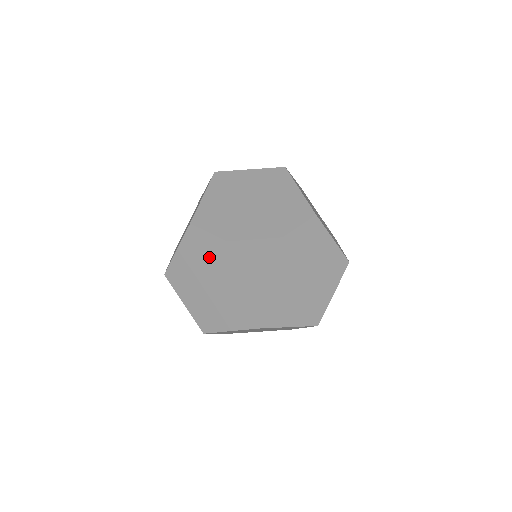
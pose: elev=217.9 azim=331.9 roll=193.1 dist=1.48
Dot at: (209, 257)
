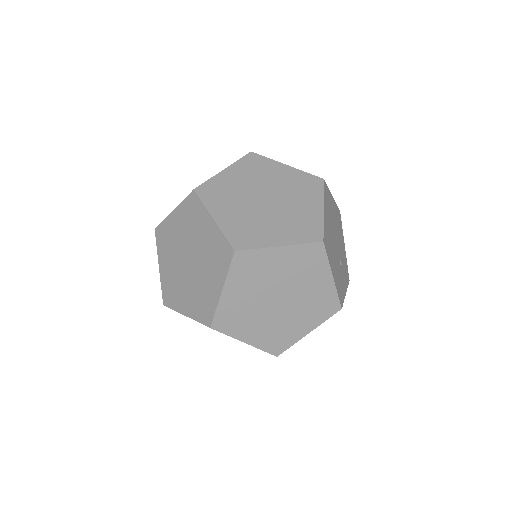
Dot at: (196, 232)
